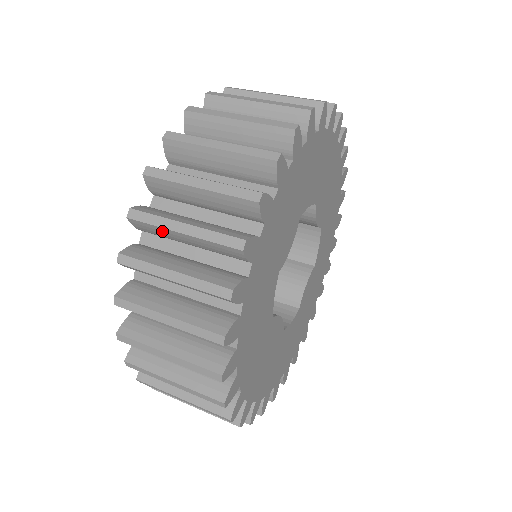
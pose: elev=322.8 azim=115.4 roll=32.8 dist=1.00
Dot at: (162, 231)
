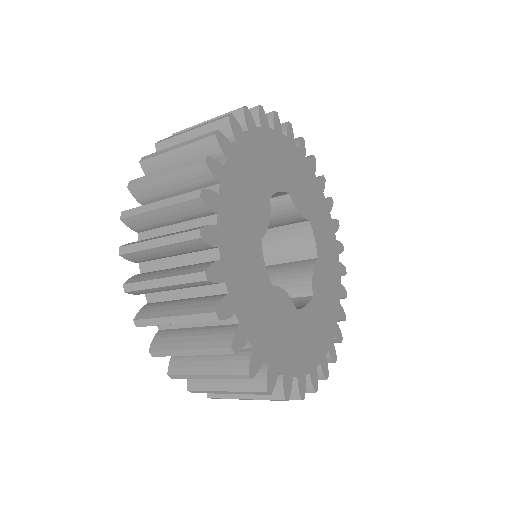
Dot at: (146, 217)
